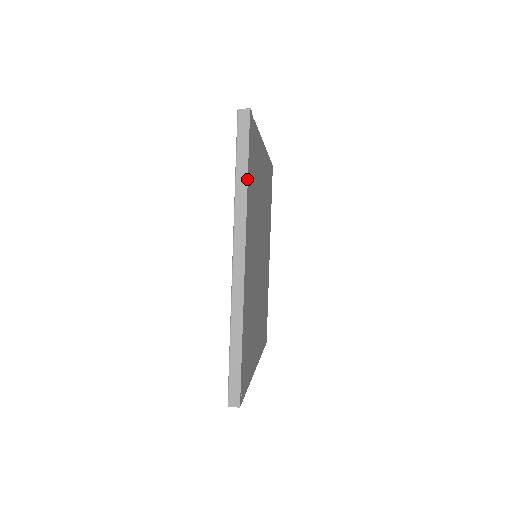
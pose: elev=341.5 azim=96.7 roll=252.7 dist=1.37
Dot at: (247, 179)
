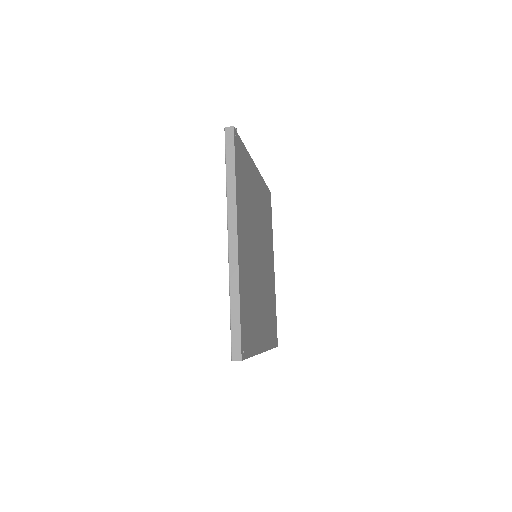
Dot at: (235, 177)
